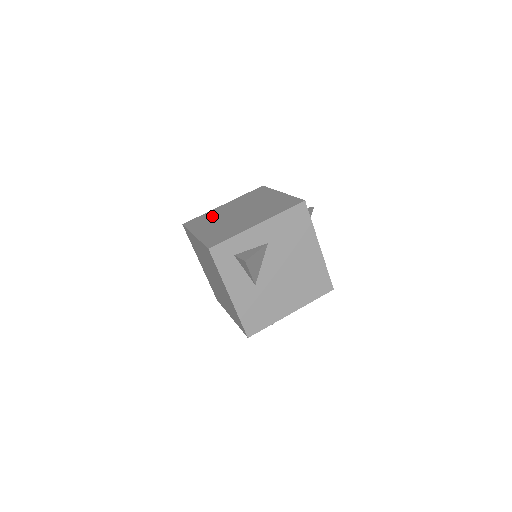
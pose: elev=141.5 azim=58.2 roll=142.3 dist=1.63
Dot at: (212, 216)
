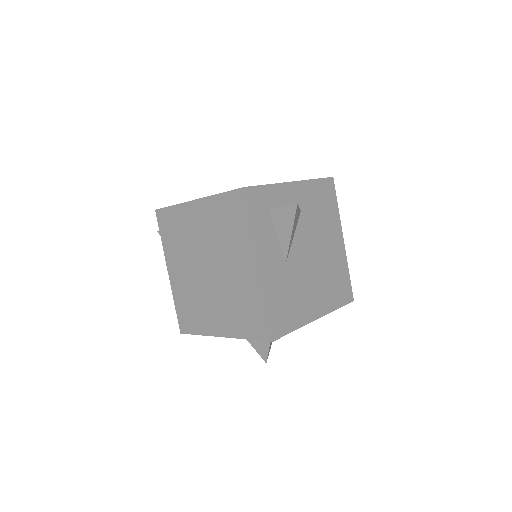
Dot at: occluded
